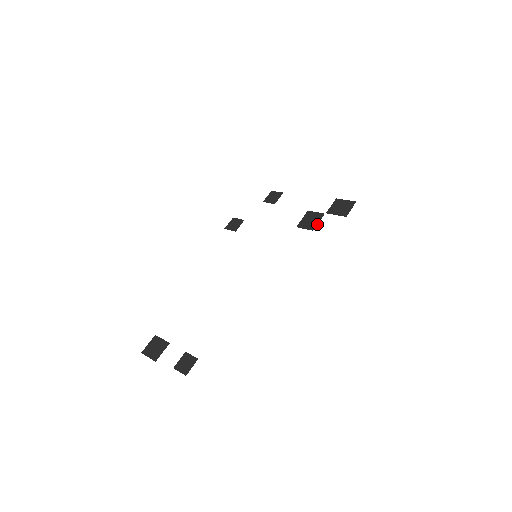
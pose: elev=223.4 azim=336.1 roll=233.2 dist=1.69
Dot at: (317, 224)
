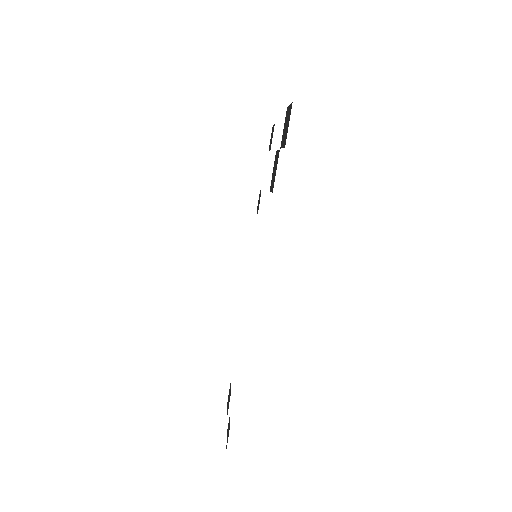
Dot at: (274, 177)
